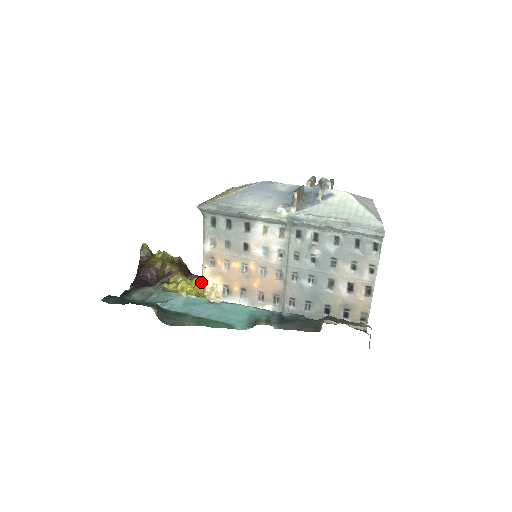
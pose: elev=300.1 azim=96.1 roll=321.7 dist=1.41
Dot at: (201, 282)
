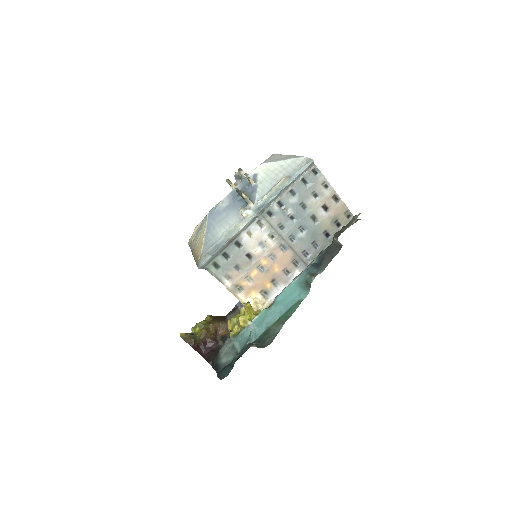
Dot at: (248, 306)
